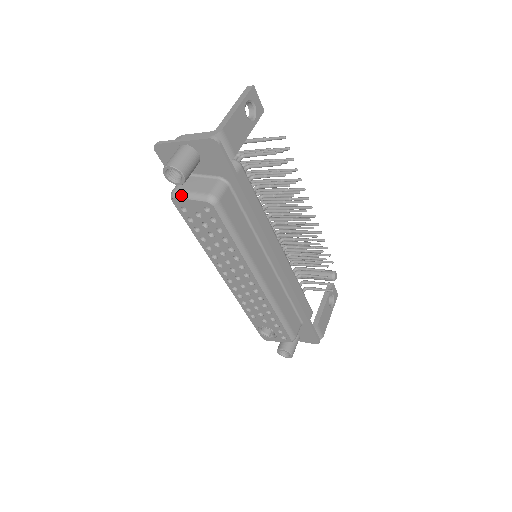
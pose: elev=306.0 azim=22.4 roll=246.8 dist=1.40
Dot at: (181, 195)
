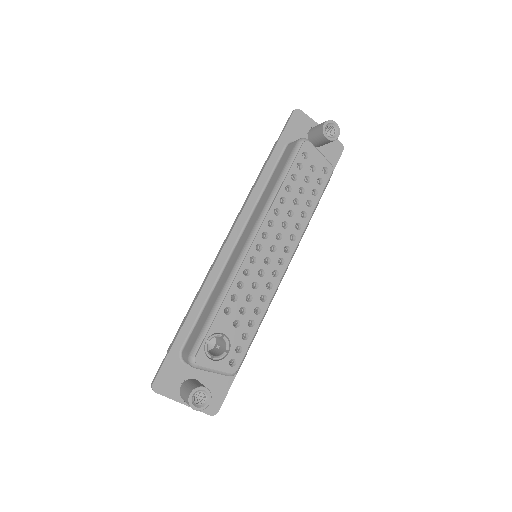
Dot at: occluded
